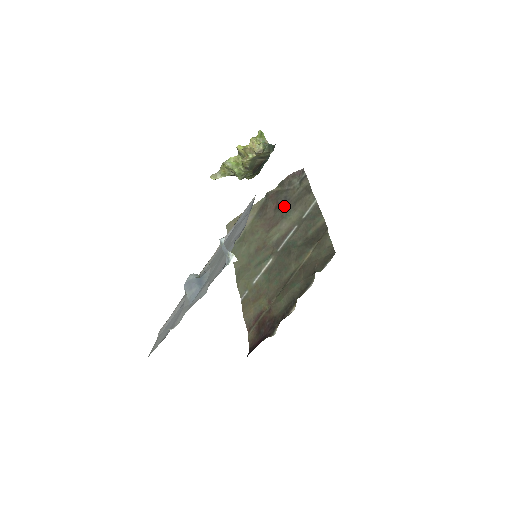
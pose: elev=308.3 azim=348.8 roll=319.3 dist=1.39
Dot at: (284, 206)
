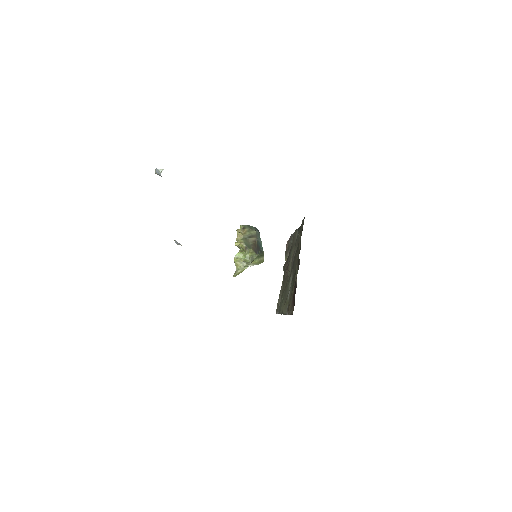
Dot at: occluded
